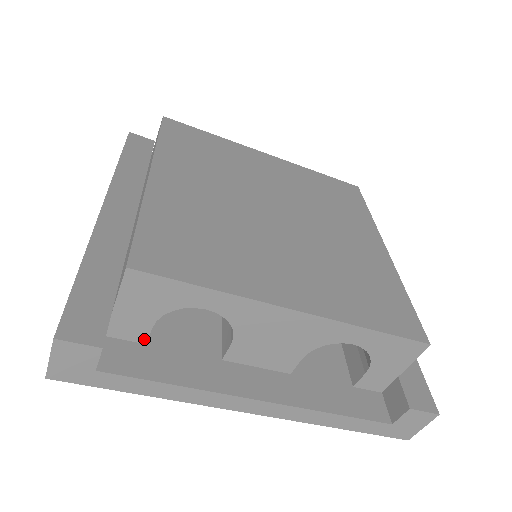
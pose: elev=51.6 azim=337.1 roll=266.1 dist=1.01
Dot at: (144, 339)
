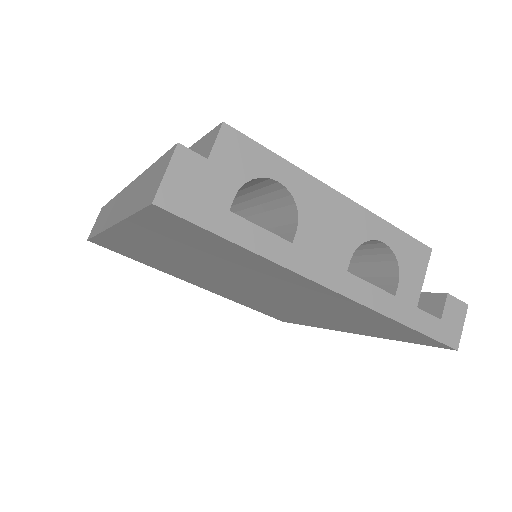
Dot at: occluded
